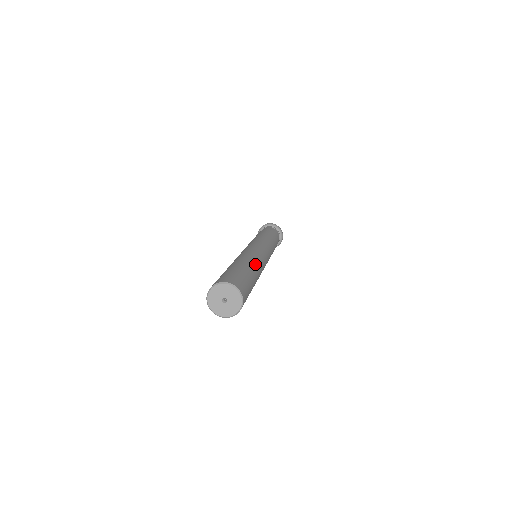
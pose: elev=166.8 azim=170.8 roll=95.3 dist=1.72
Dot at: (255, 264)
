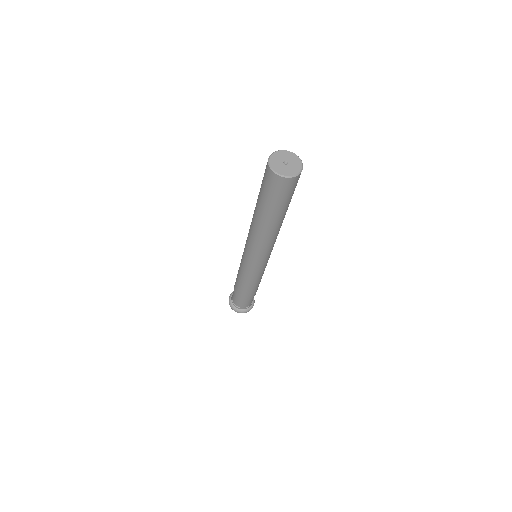
Dot at: occluded
